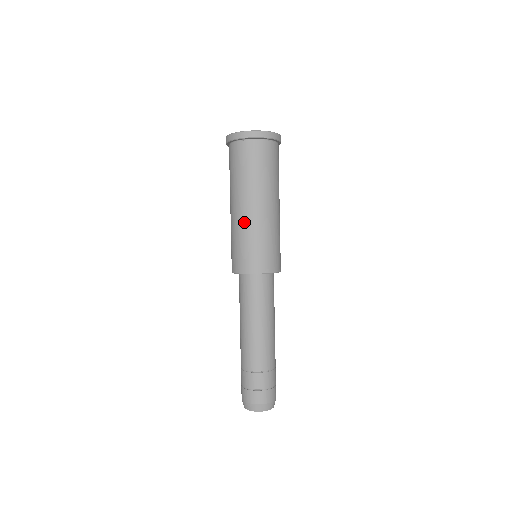
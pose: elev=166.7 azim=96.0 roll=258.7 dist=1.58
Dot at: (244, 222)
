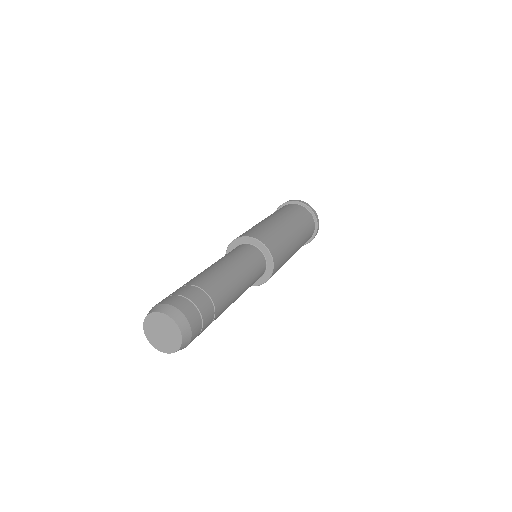
Dot at: occluded
